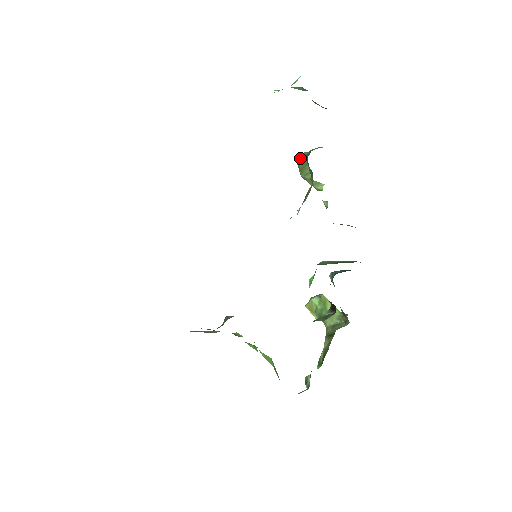
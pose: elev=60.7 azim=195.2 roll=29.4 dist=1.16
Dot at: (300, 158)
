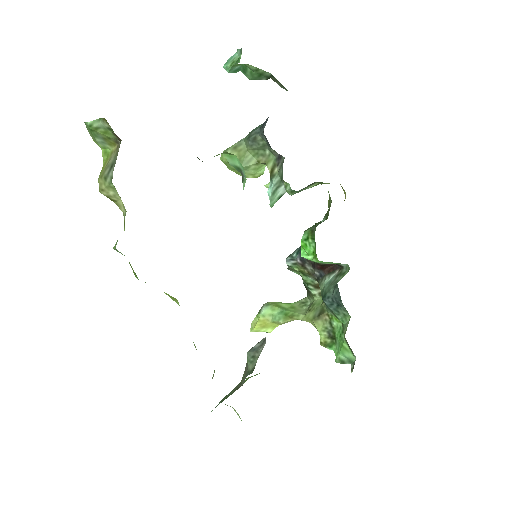
Dot at: (231, 152)
